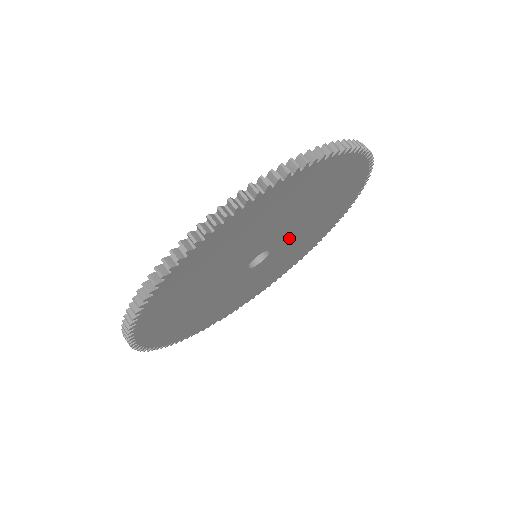
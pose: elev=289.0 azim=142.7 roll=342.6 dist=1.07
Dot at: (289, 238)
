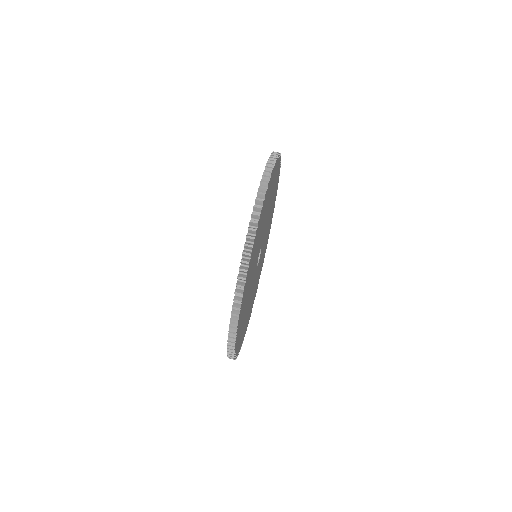
Dot at: (264, 230)
